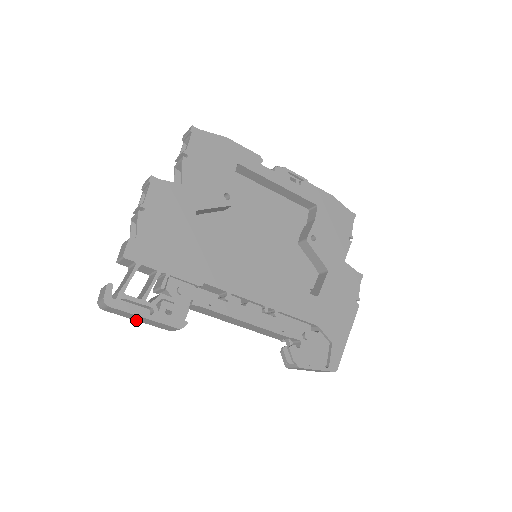
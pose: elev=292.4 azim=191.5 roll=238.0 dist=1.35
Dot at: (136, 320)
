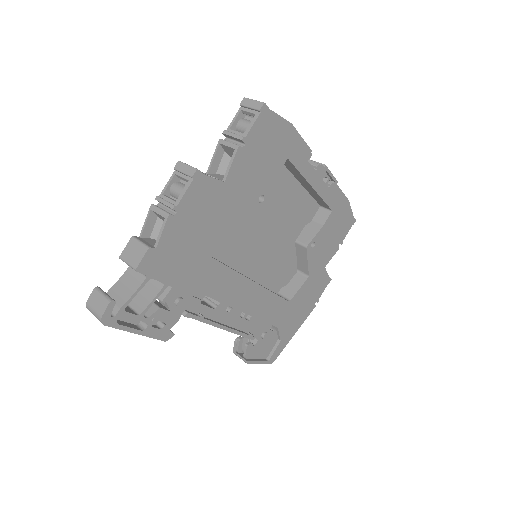
Dot at: occluded
